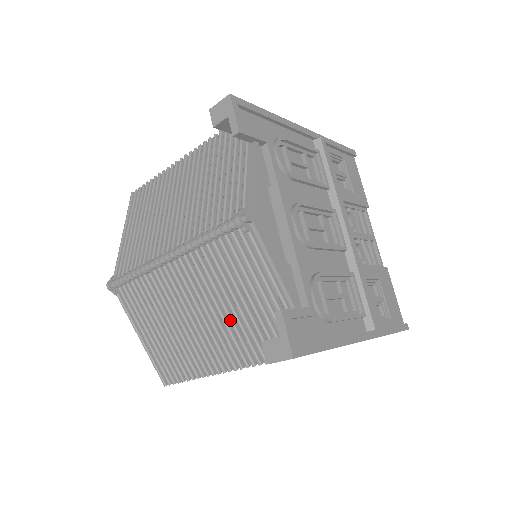
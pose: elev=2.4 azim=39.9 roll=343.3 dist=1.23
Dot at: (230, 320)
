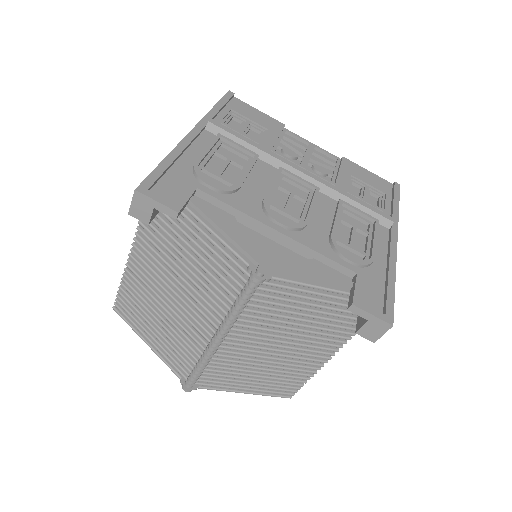
Dot at: (307, 332)
